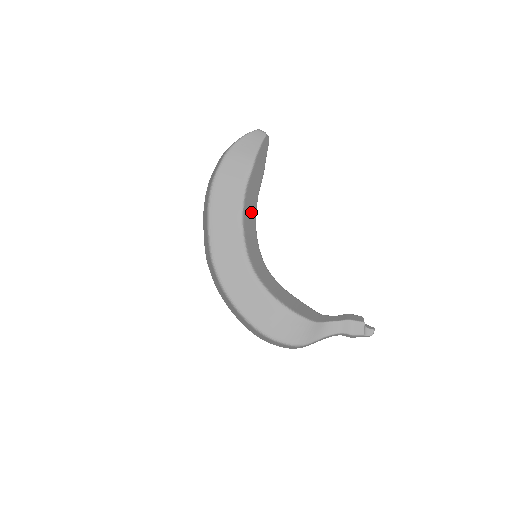
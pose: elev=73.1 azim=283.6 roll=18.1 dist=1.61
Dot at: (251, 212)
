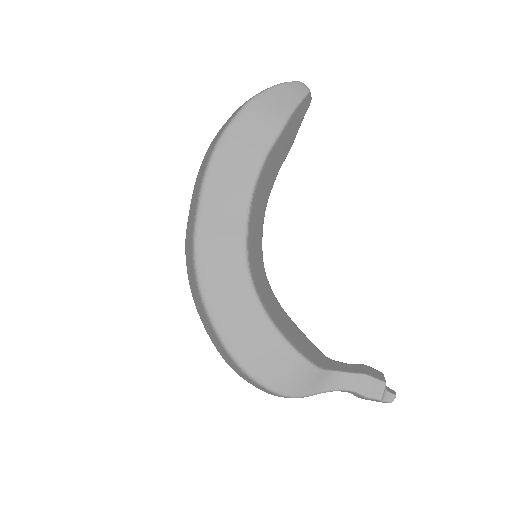
Dot at: (264, 193)
